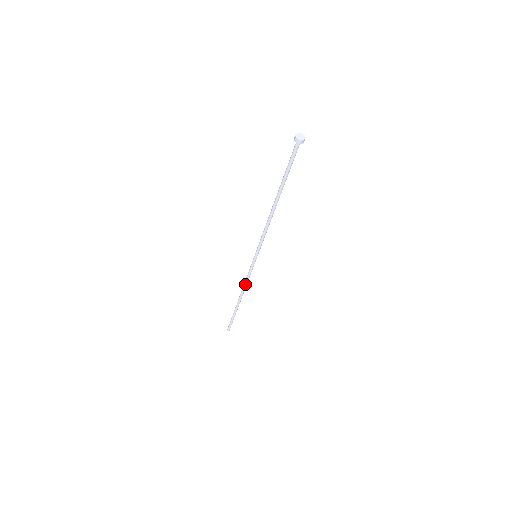
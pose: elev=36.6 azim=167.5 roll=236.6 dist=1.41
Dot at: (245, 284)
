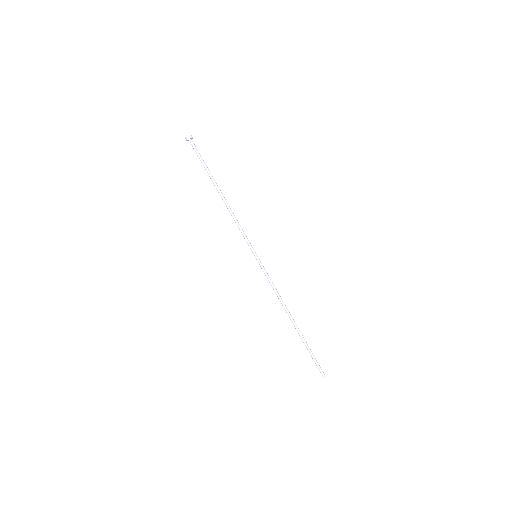
Dot at: (277, 295)
